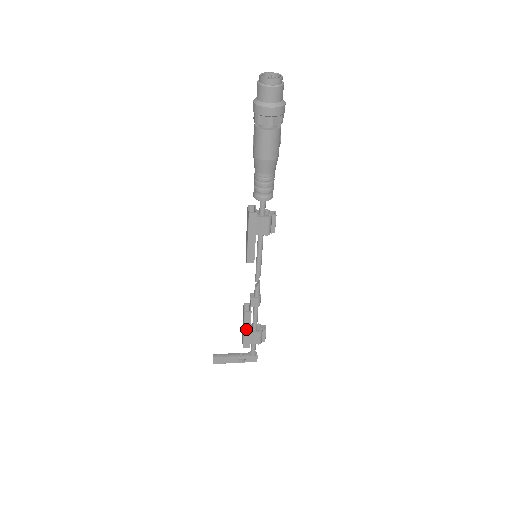
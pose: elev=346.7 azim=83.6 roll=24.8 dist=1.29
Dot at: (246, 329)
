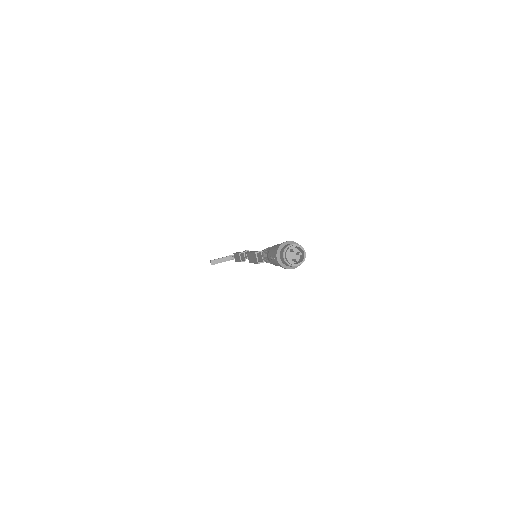
Dot at: occluded
